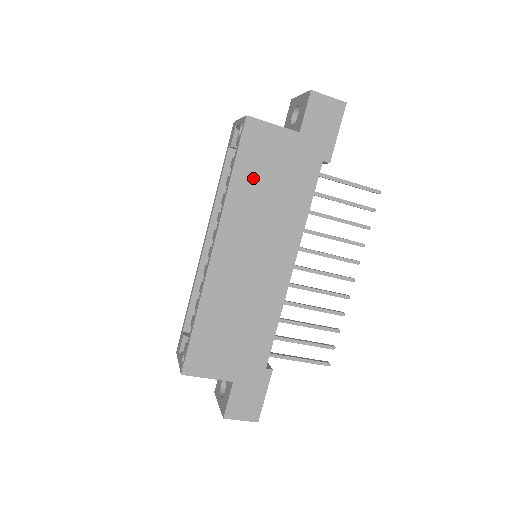
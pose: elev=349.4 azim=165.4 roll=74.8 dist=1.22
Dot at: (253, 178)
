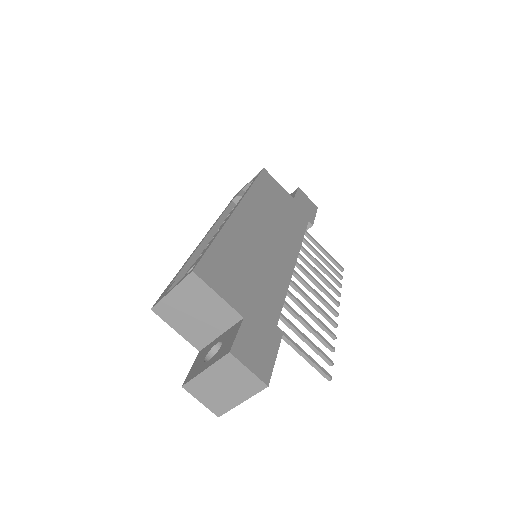
Dot at: (267, 195)
